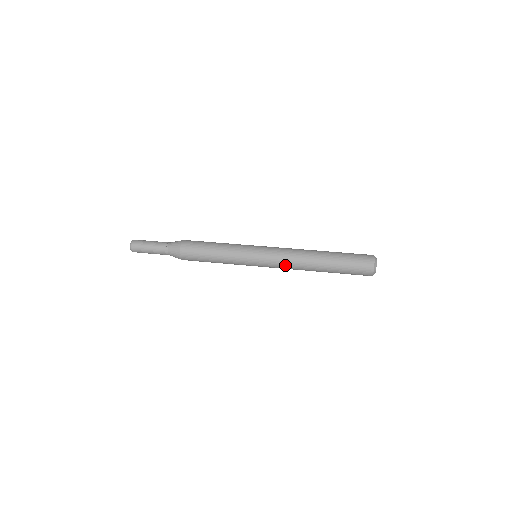
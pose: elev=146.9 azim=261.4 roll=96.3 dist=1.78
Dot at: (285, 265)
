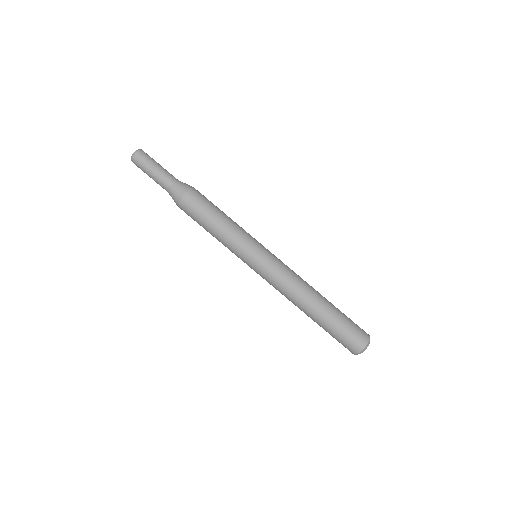
Dot at: (276, 289)
